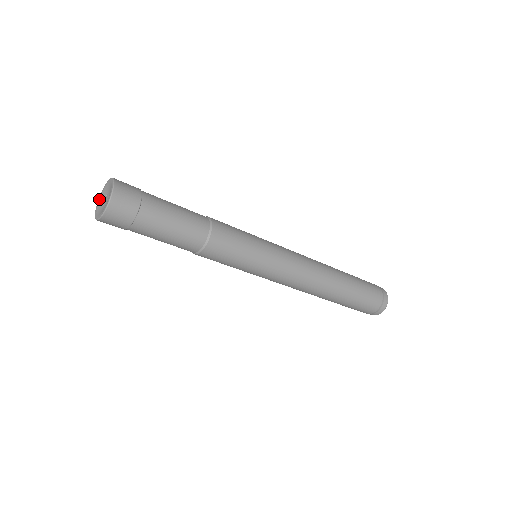
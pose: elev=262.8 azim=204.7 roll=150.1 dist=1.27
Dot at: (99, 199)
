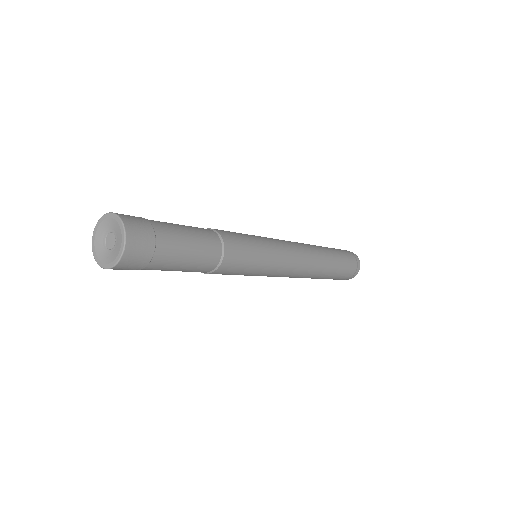
Dot at: (95, 236)
